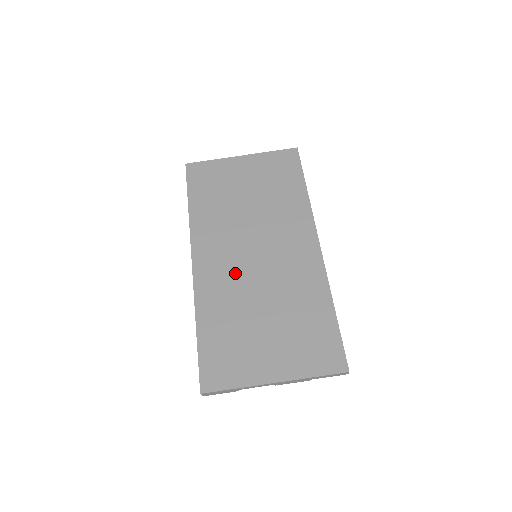
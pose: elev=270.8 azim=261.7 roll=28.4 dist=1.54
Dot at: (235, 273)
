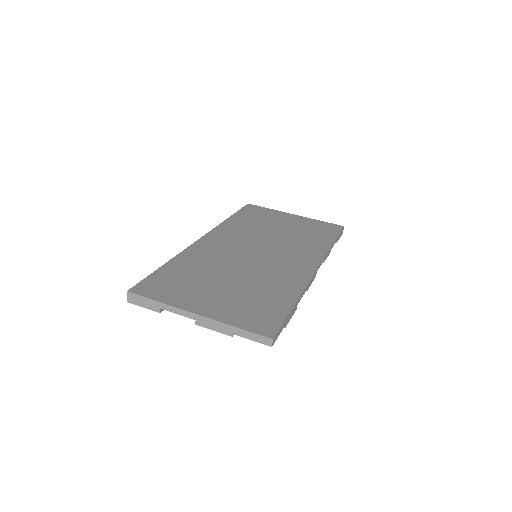
Dot at: (229, 253)
